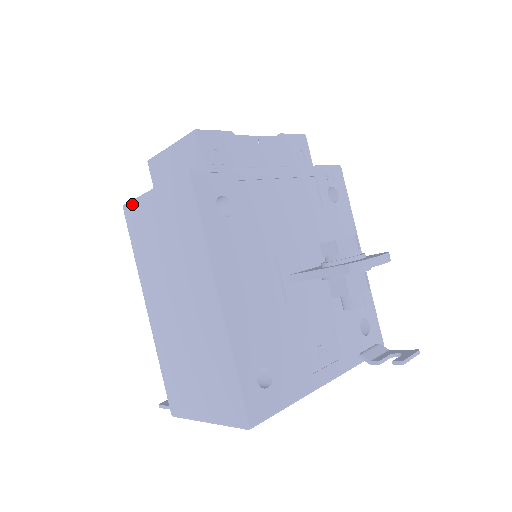
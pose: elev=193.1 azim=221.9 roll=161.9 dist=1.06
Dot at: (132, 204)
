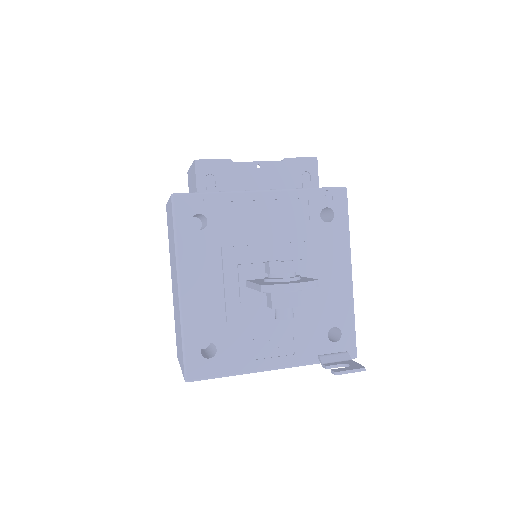
Dot at: occluded
